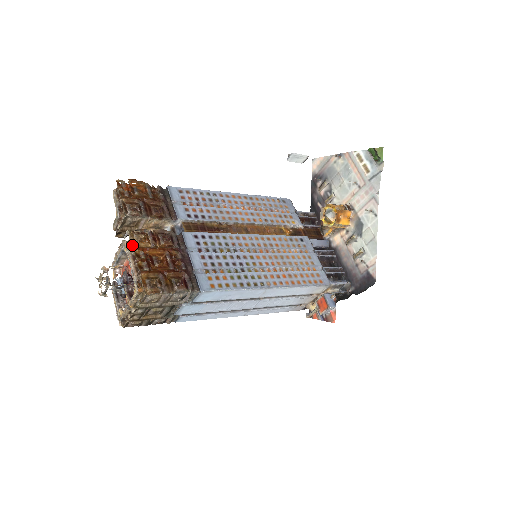
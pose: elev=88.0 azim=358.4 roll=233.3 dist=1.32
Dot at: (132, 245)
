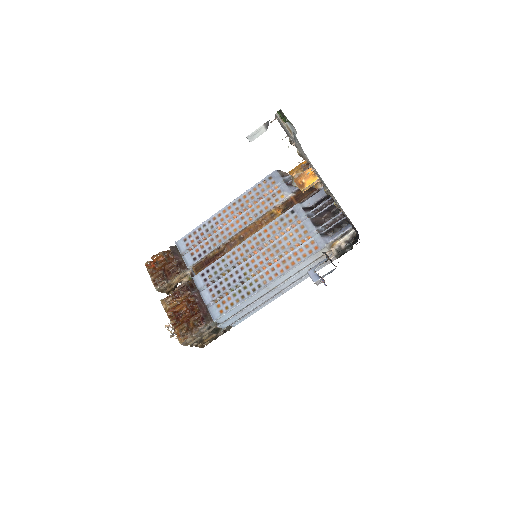
Dot at: (165, 311)
